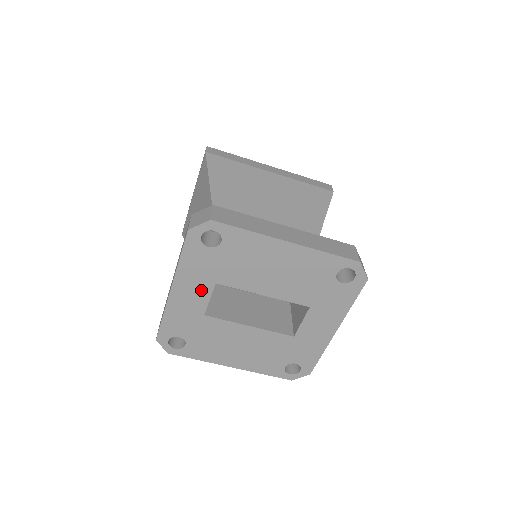
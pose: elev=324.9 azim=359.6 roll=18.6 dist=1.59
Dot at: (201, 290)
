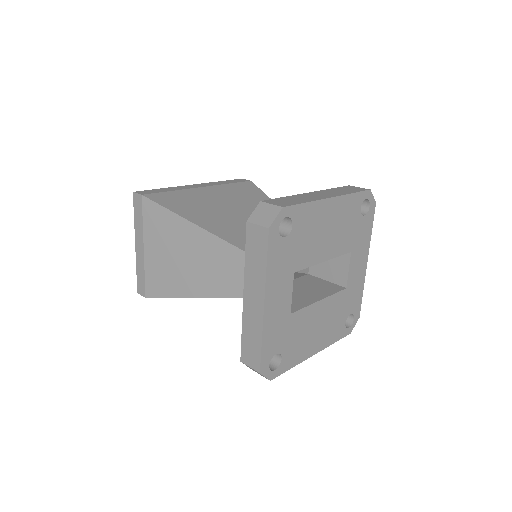
Dot at: (285, 288)
